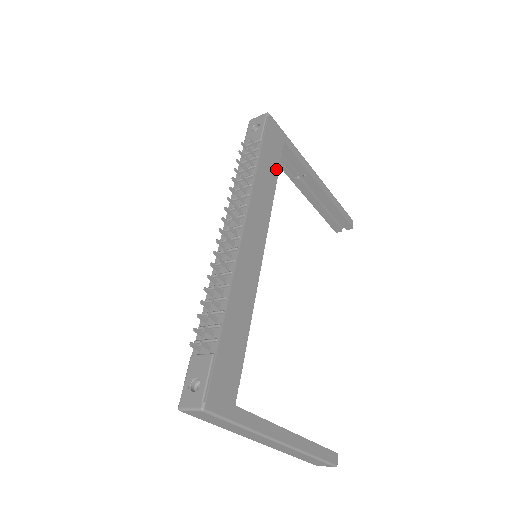
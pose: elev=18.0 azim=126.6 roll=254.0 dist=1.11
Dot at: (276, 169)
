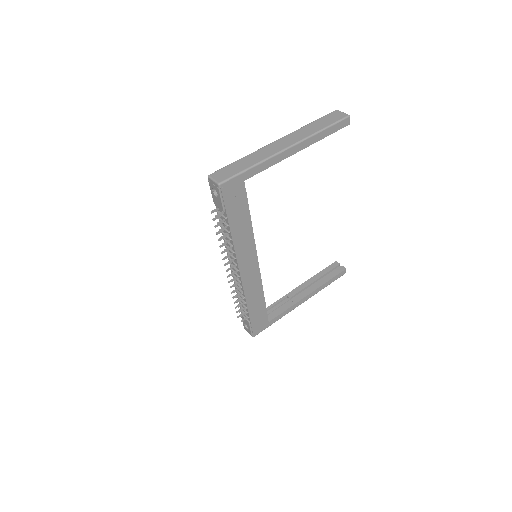
Dot at: (246, 211)
